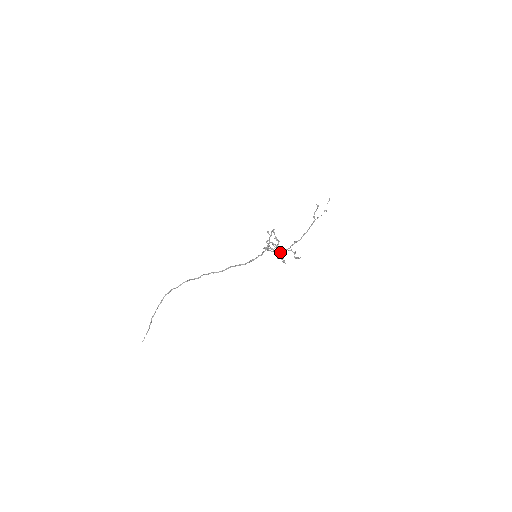
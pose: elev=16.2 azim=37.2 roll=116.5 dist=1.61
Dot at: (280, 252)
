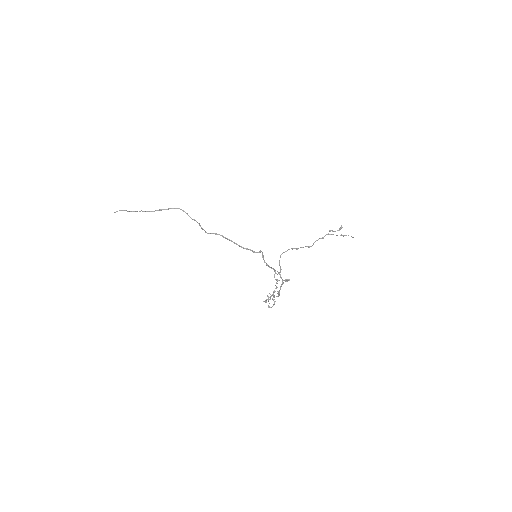
Dot at: (276, 288)
